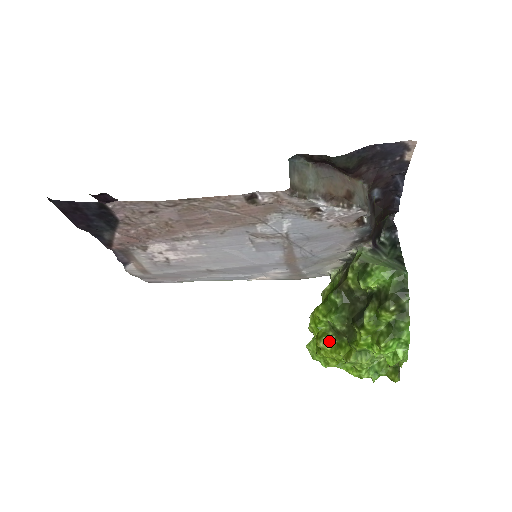
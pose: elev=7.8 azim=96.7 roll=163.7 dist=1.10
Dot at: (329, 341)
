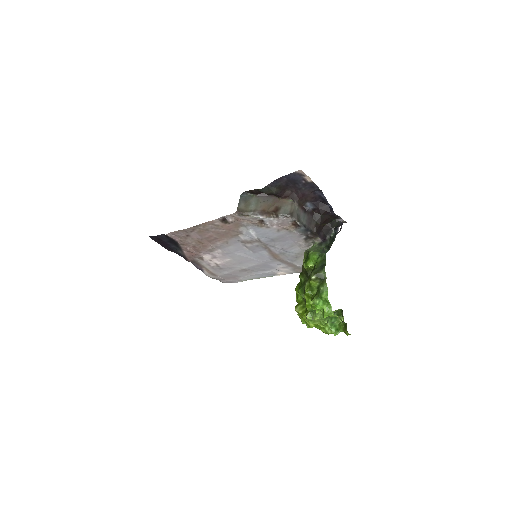
Dot at: (302, 308)
